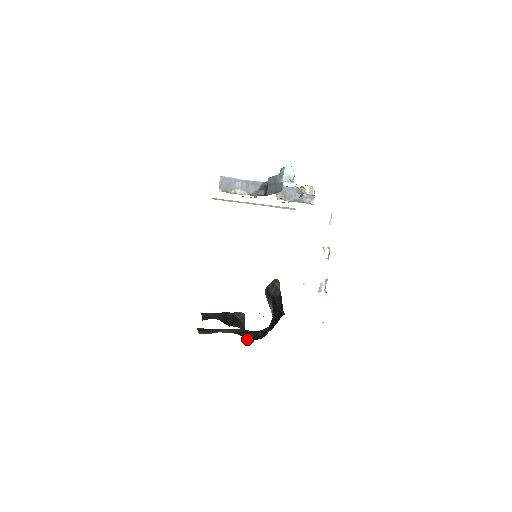
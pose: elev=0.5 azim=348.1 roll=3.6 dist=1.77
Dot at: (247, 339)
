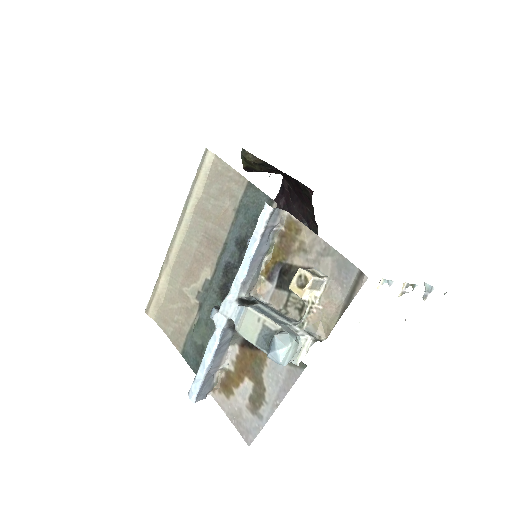
Dot at: occluded
